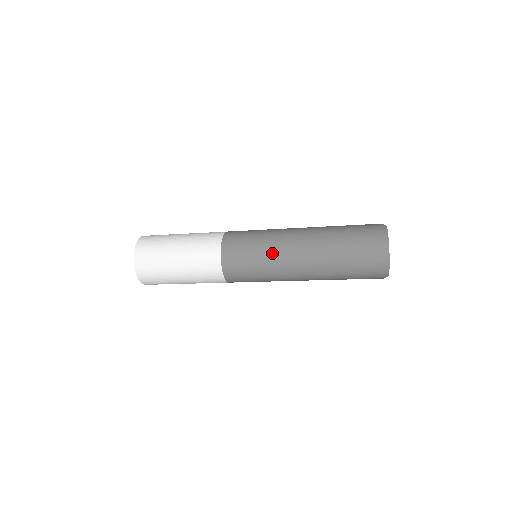
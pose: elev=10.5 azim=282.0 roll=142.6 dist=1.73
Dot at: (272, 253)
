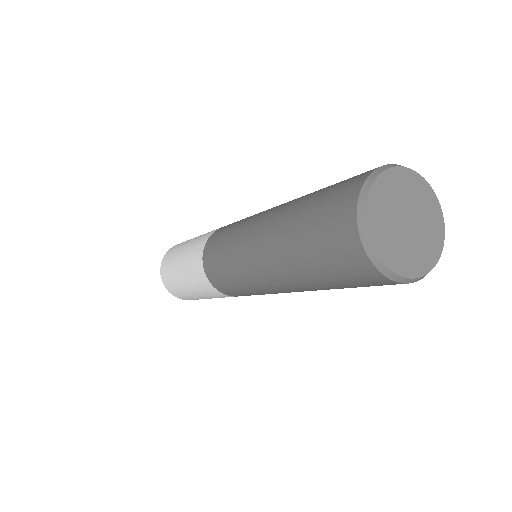
Dot at: (238, 264)
